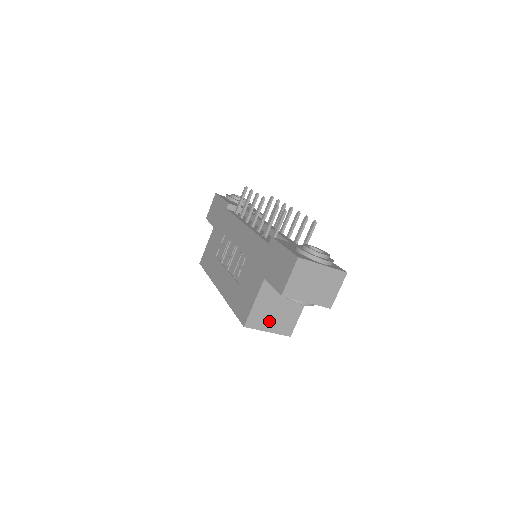
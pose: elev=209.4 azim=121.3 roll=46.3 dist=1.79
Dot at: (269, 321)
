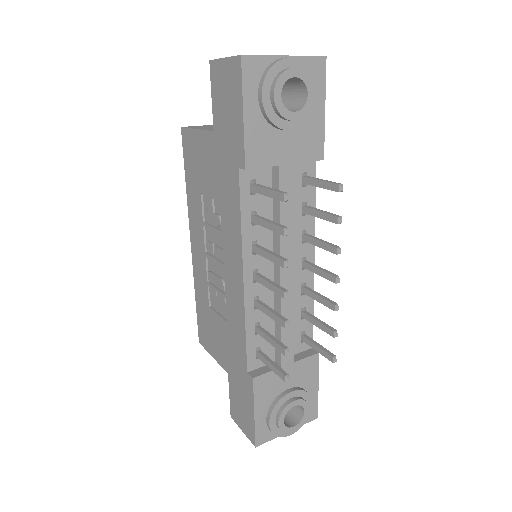
Dot at: occluded
